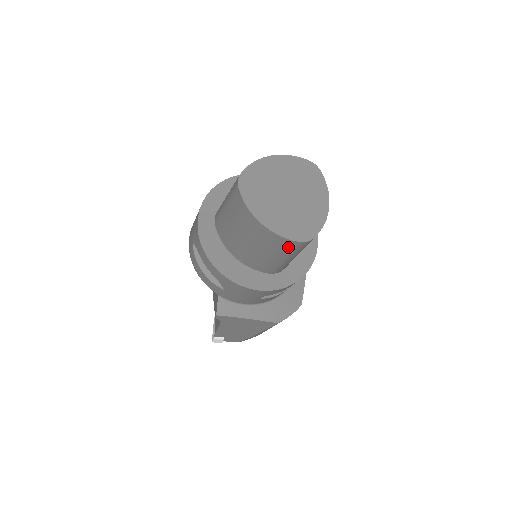
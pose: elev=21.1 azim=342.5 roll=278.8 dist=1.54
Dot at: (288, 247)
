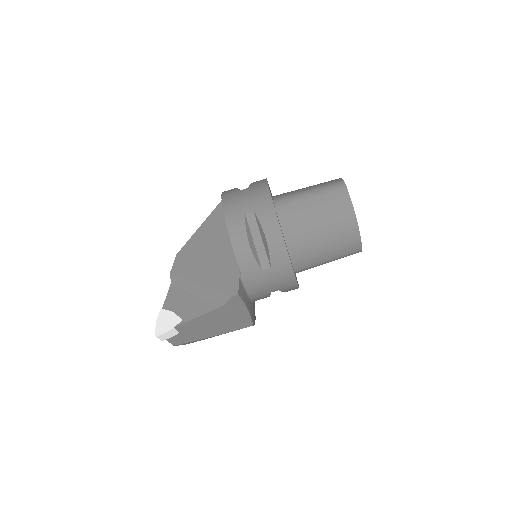
Dot at: (350, 250)
